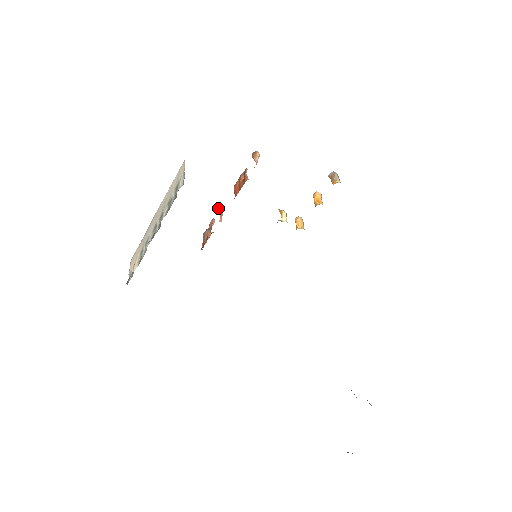
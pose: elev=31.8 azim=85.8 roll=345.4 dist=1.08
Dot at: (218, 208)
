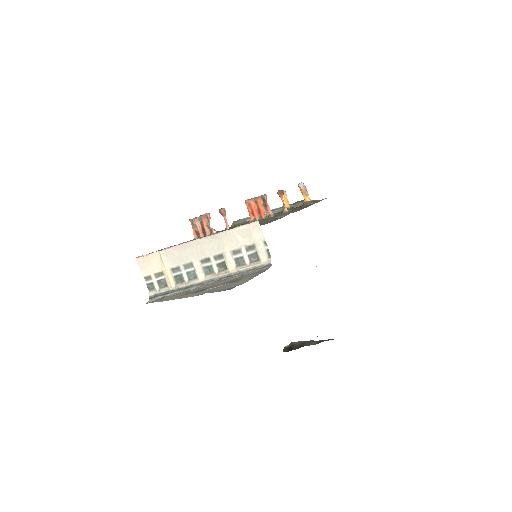
Dot at: (222, 211)
